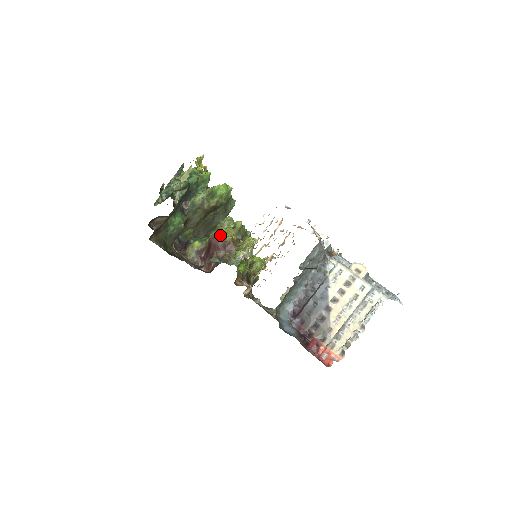
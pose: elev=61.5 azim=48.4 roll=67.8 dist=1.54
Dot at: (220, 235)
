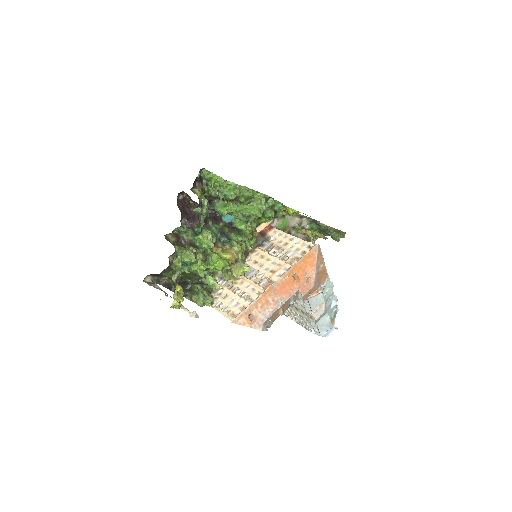
Dot at: occluded
